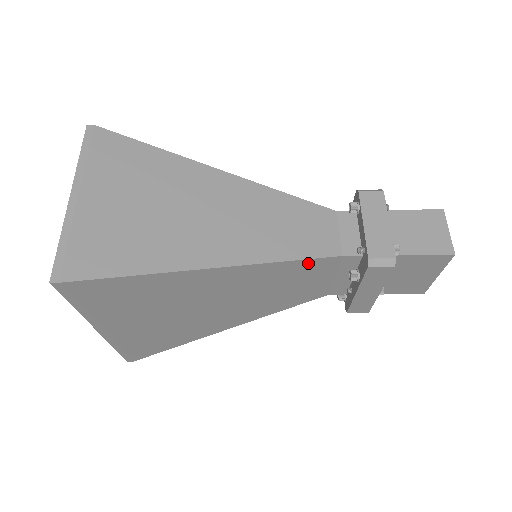
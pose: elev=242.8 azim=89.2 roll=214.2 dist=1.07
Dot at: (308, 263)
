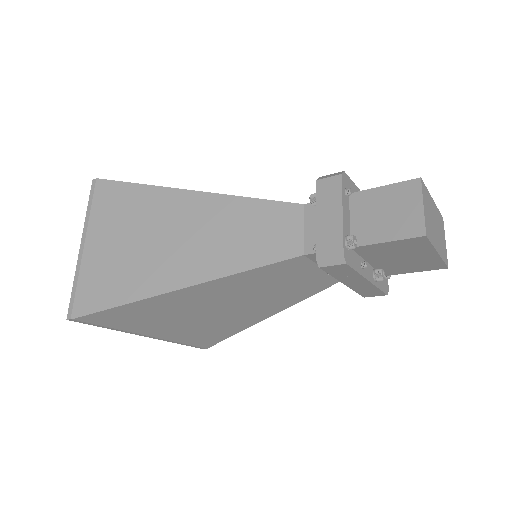
Dot at: (272, 267)
